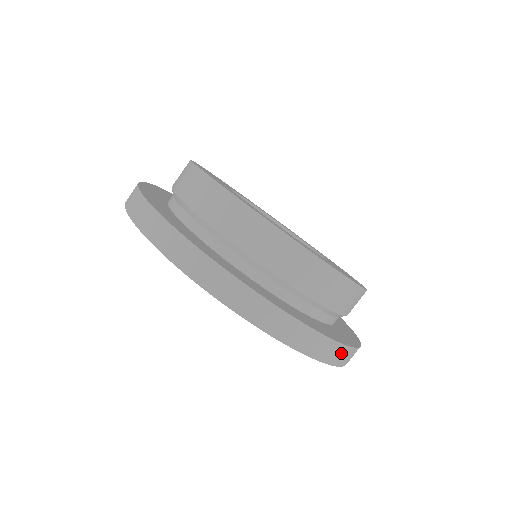
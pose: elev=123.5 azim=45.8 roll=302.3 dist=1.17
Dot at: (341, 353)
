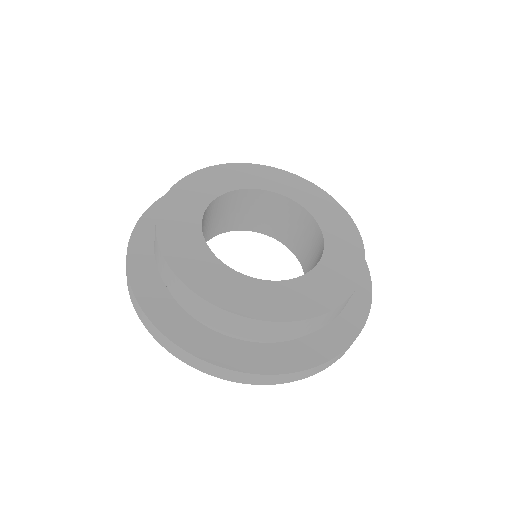
Dot at: (328, 363)
